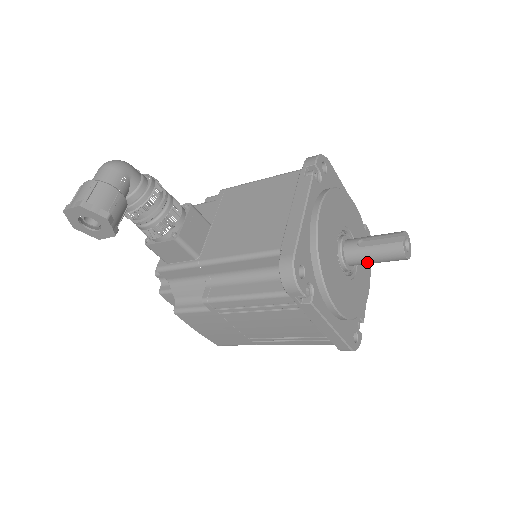
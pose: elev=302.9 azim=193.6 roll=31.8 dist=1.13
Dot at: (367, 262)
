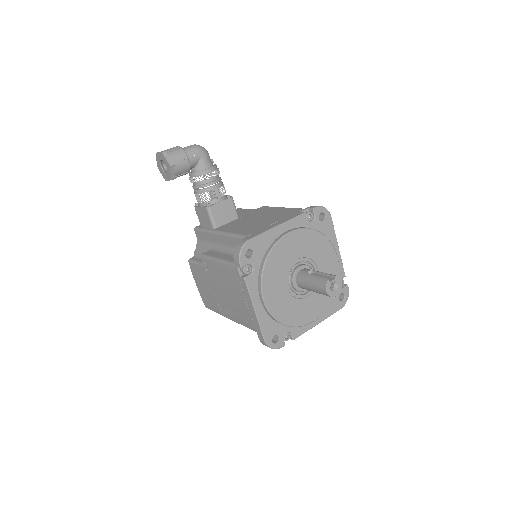
Dot at: (307, 286)
